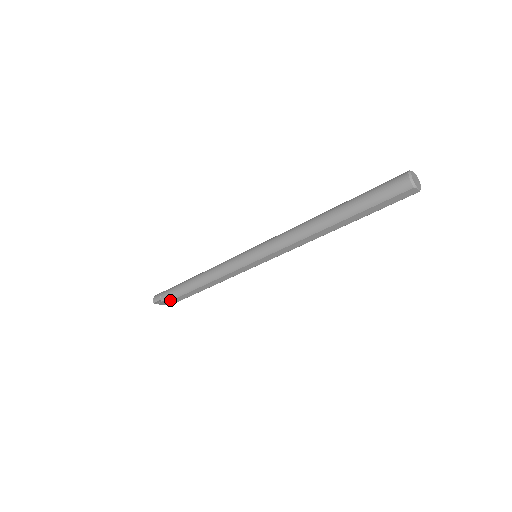
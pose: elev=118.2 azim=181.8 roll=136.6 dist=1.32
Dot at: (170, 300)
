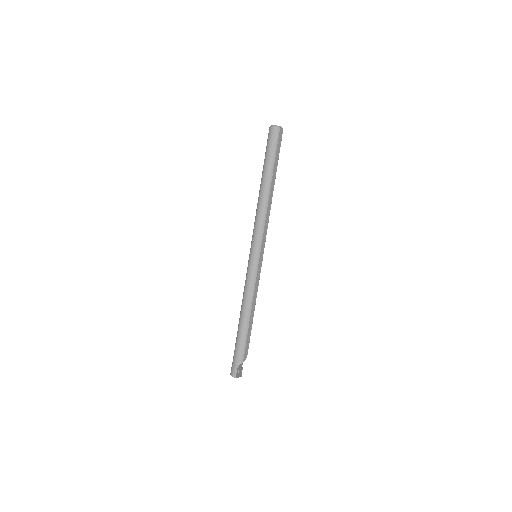
Dot at: (243, 357)
